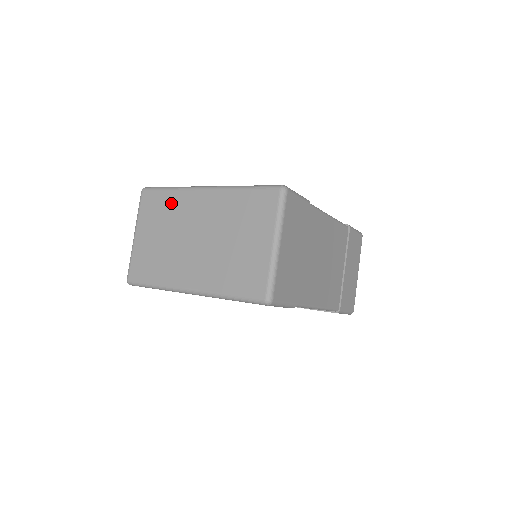
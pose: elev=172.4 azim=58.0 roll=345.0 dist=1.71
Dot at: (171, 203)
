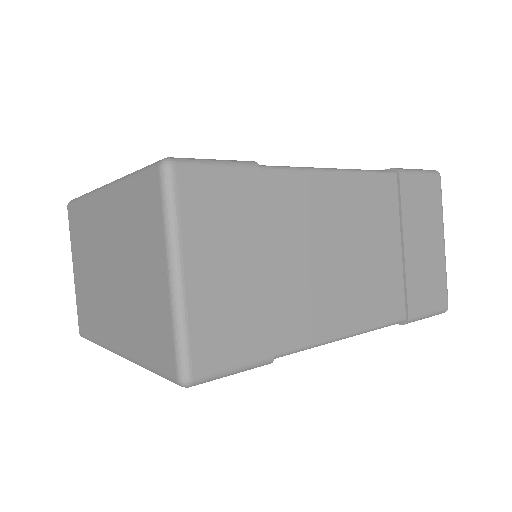
Dot at: (85, 220)
